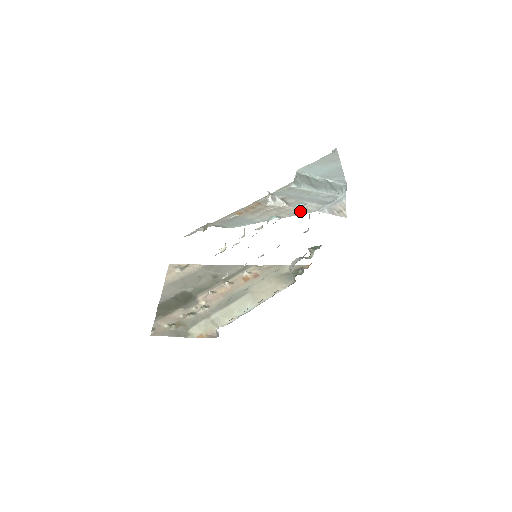
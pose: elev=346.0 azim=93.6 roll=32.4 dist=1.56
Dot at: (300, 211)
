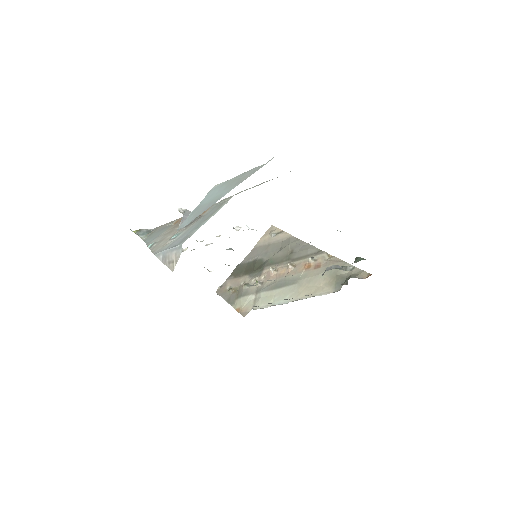
Dot at: (160, 246)
